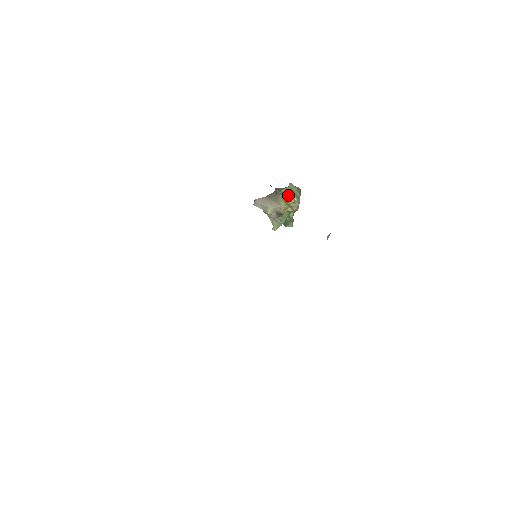
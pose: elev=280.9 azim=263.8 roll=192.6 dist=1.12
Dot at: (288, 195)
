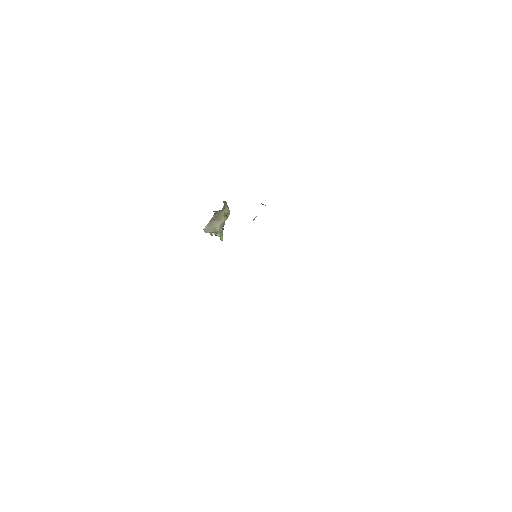
Dot at: (224, 210)
